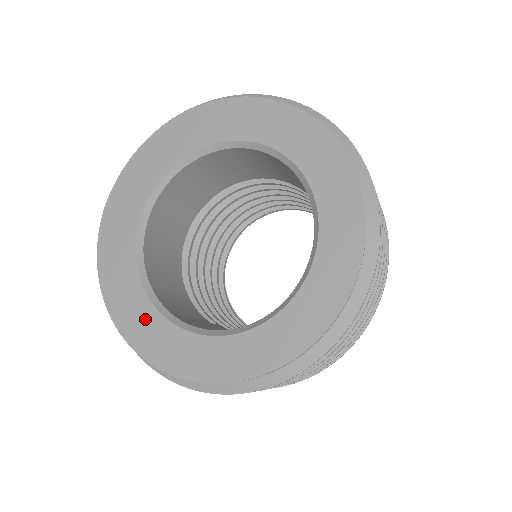
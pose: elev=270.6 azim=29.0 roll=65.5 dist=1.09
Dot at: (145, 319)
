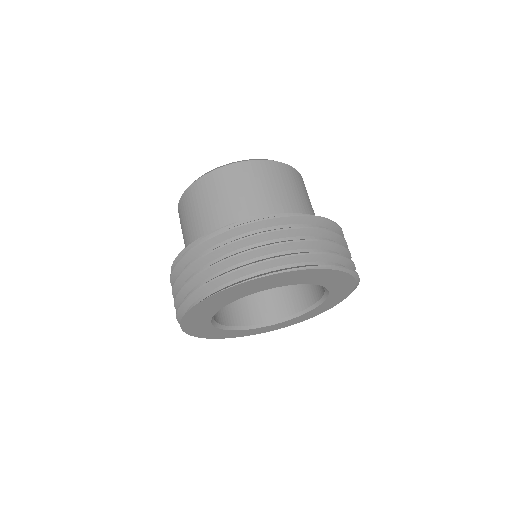
Dot at: (207, 330)
